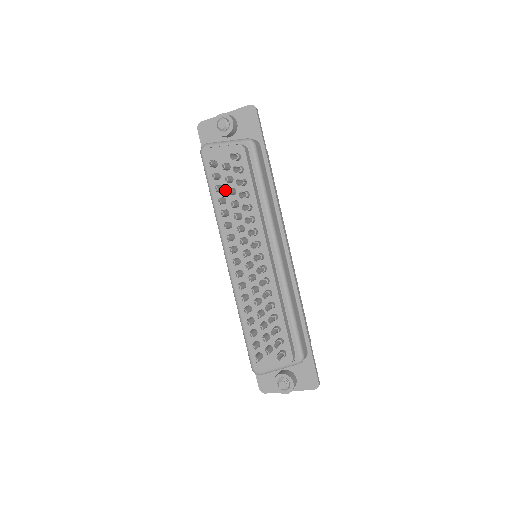
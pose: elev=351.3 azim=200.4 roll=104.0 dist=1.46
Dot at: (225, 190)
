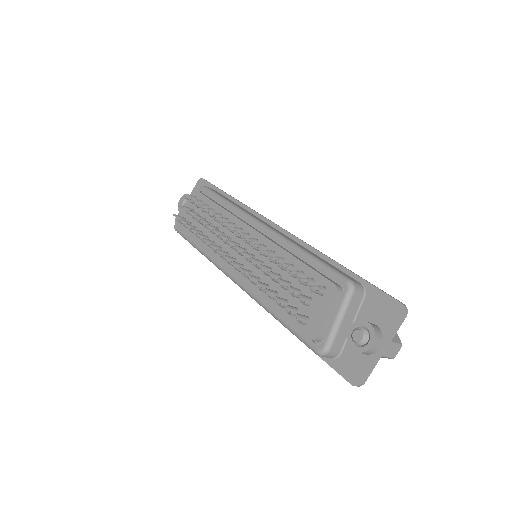
Dot at: (198, 227)
